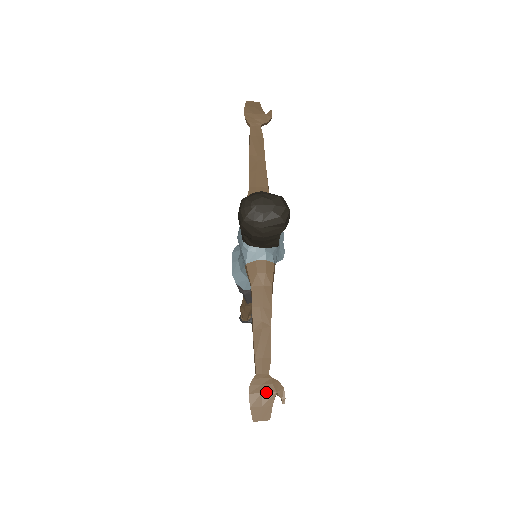
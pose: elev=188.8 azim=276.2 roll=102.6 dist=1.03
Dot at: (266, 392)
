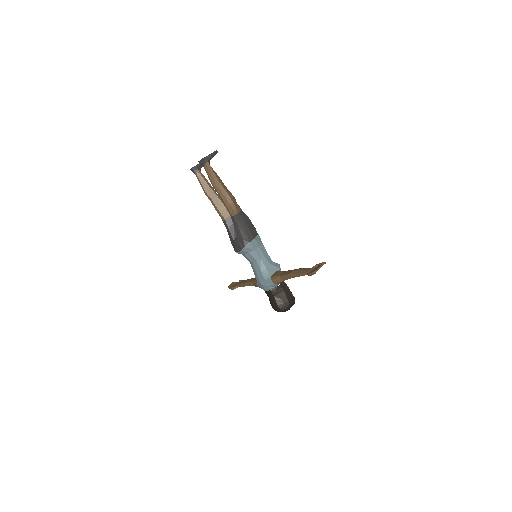
Dot at: occluded
